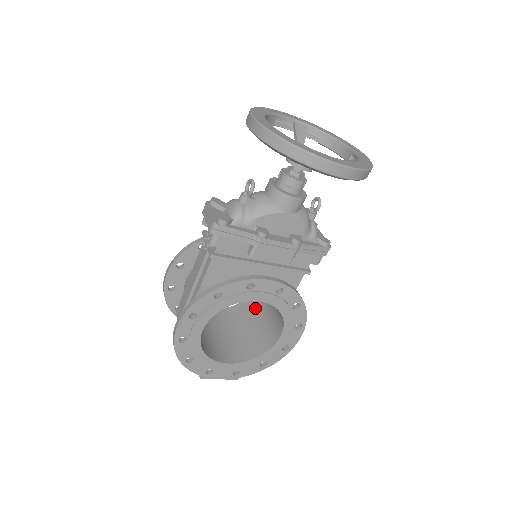
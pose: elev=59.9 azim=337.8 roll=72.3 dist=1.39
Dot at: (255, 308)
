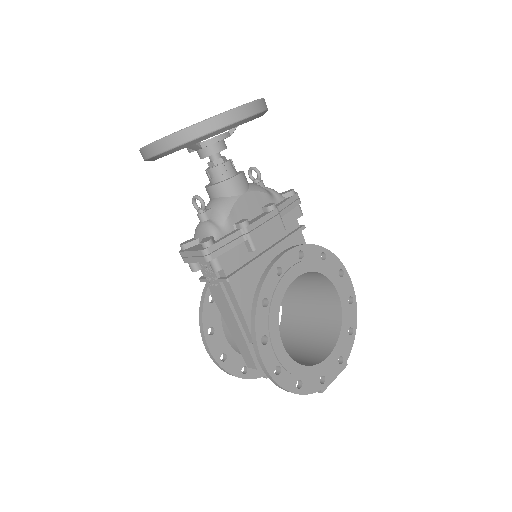
Dot at: (296, 306)
